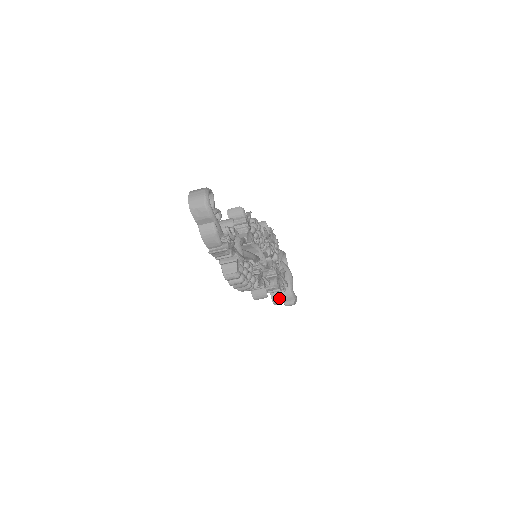
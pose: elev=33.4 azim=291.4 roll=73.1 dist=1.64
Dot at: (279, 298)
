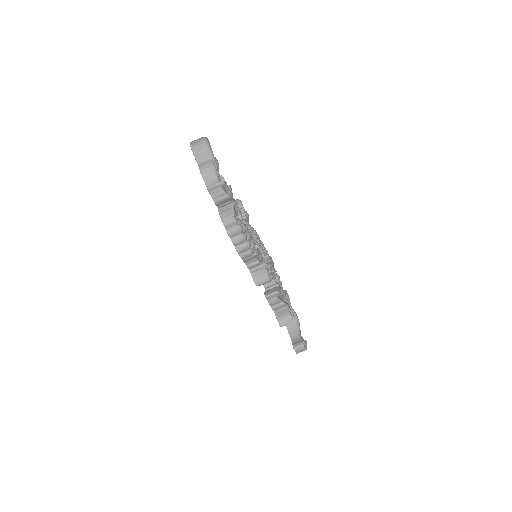
Dot at: (284, 316)
